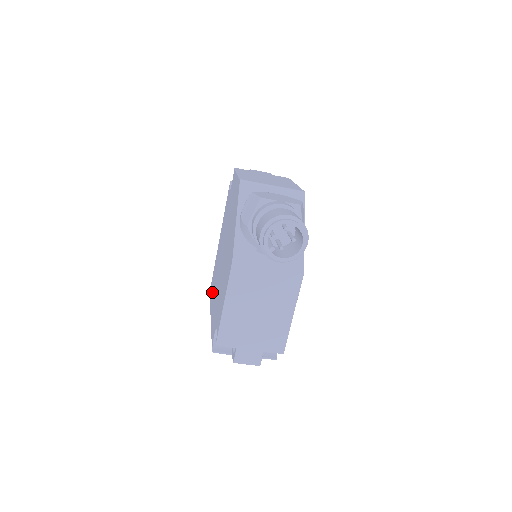
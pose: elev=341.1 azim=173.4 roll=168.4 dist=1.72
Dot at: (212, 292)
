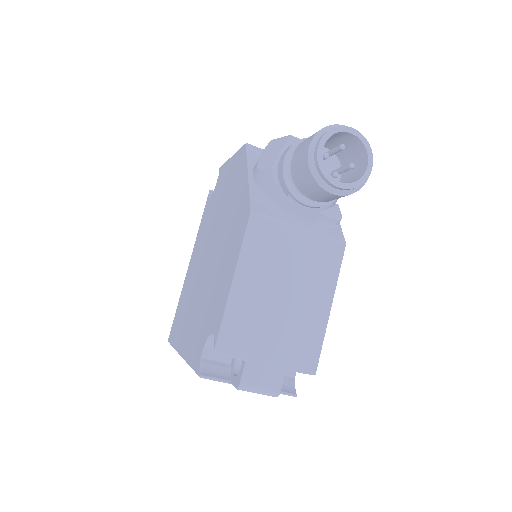
Dot at: (179, 327)
